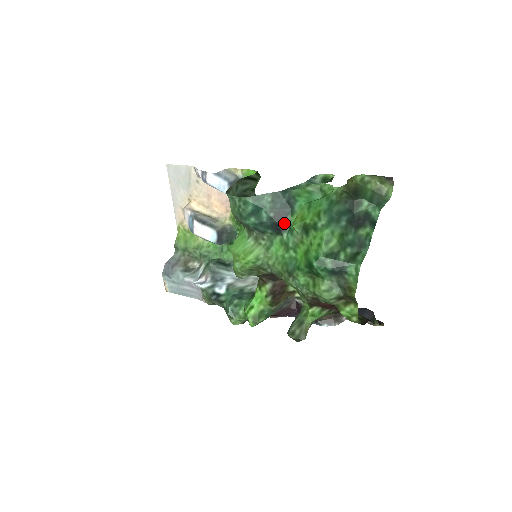
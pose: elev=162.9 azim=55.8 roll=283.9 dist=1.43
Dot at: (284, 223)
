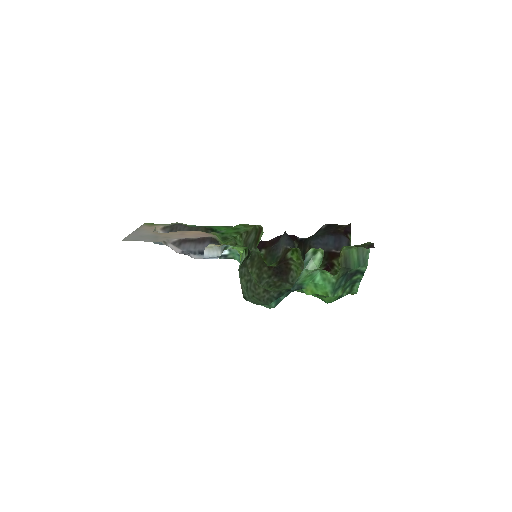
Dot at: occluded
